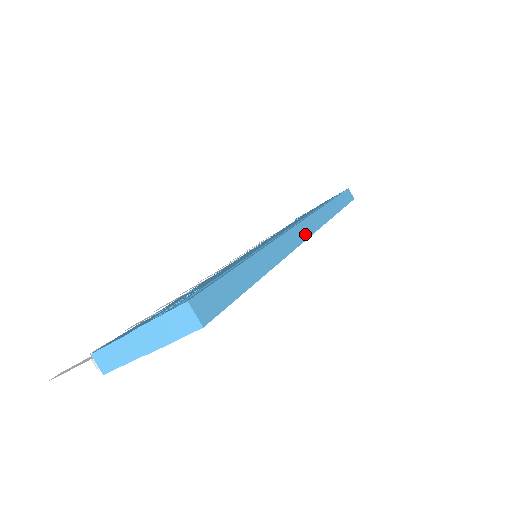
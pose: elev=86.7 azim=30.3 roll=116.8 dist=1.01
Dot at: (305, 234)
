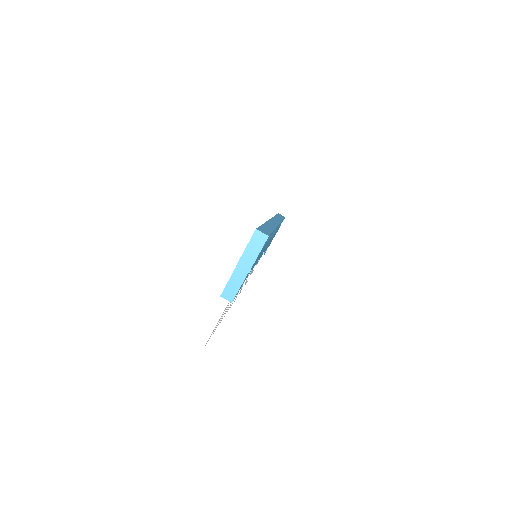
Dot at: (276, 223)
